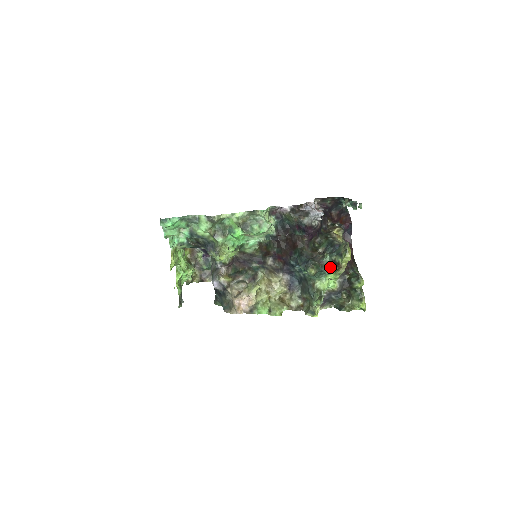
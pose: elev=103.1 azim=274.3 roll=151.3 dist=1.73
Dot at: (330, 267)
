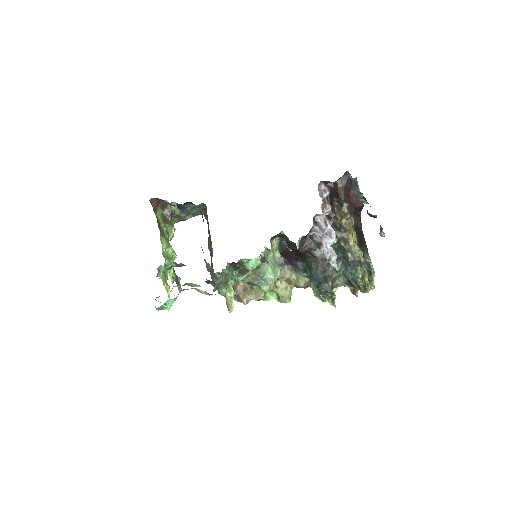
Dot at: (344, 282)
